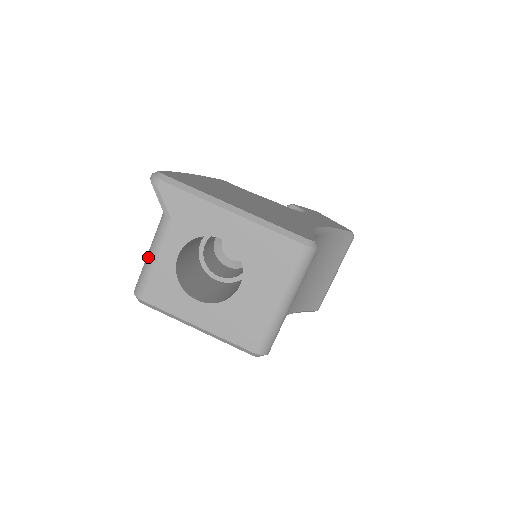
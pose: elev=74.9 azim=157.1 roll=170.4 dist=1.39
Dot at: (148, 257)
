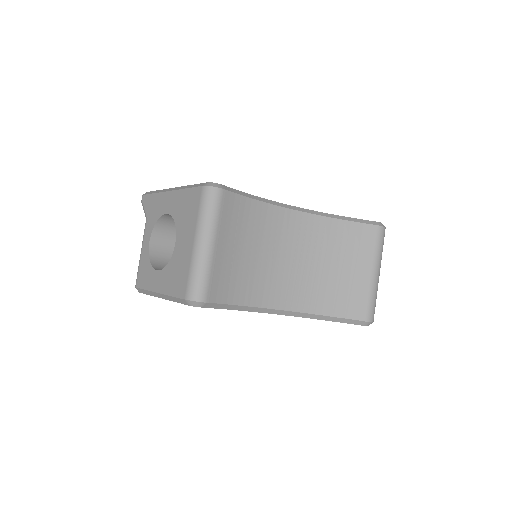
Dot at: occluded
